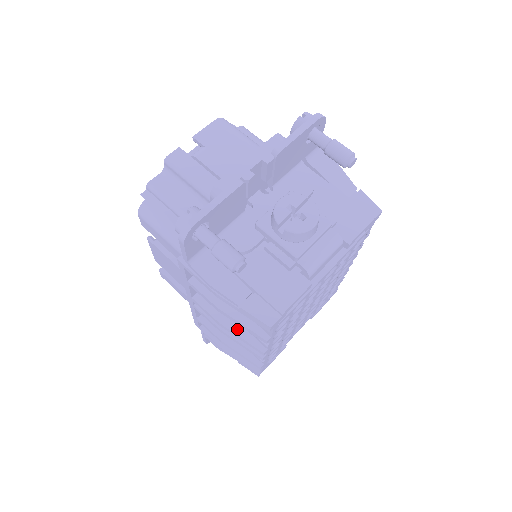
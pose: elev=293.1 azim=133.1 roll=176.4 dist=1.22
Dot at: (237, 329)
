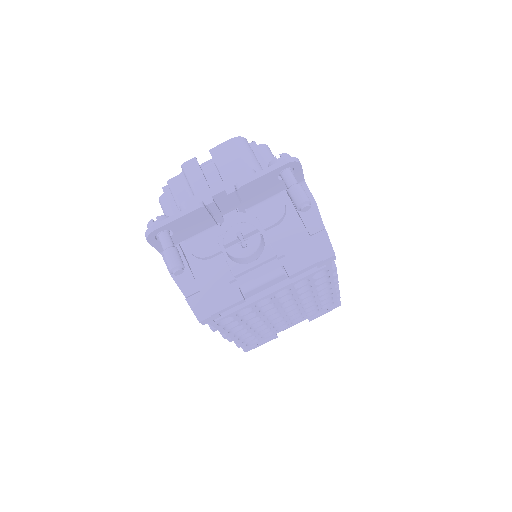
Dot at: occluded
